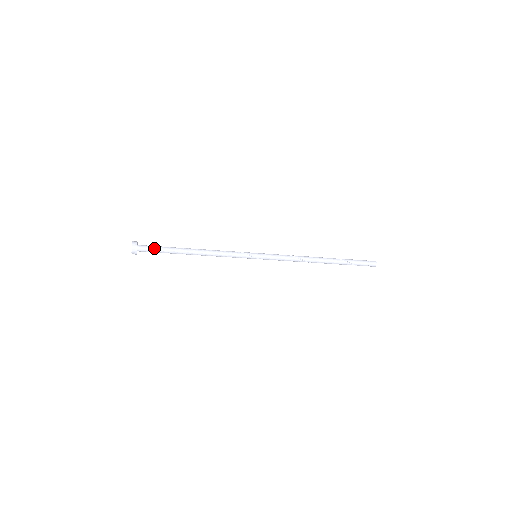
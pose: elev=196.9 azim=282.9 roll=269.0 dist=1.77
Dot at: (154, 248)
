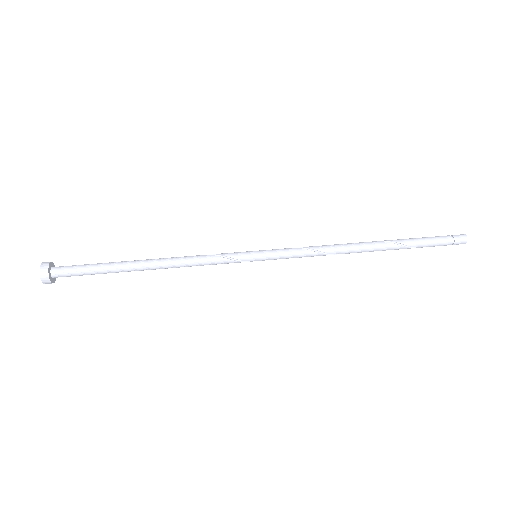
Dot at: (80, 274)
